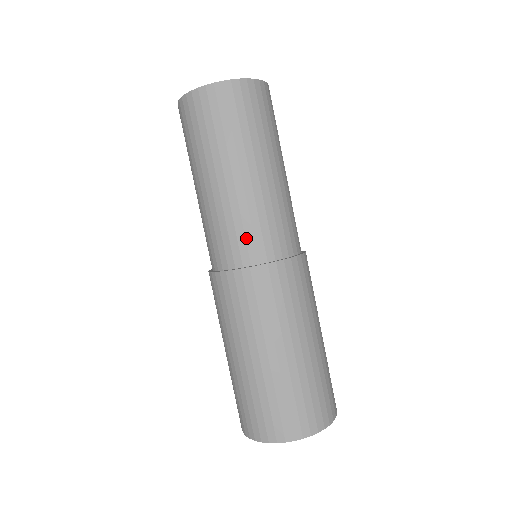
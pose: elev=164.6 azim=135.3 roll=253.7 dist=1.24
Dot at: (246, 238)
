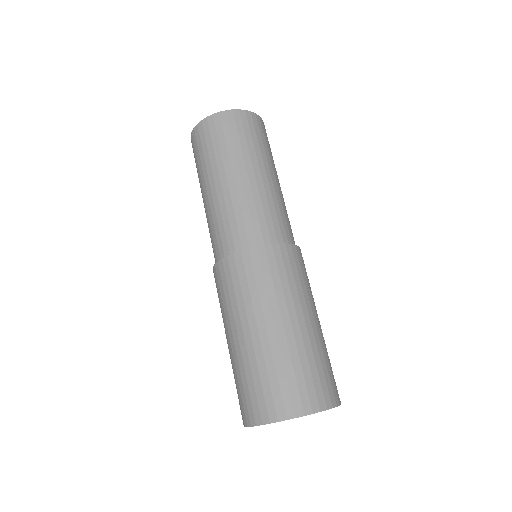
Dot at: (238, 228)
